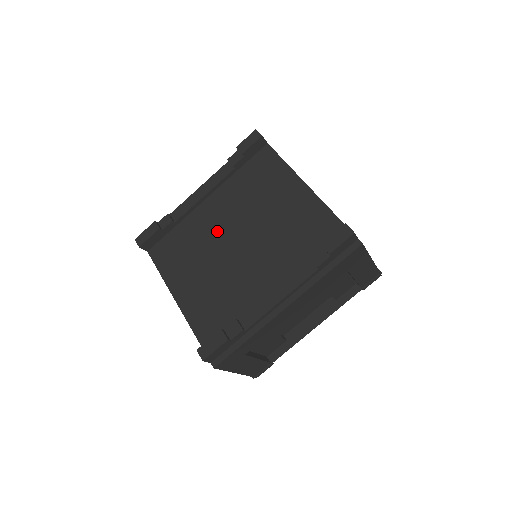
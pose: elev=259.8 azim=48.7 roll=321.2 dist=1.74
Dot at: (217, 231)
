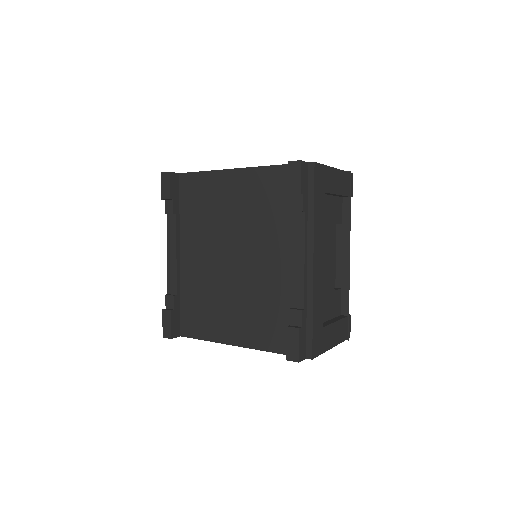
Dot at: (211, 268)
